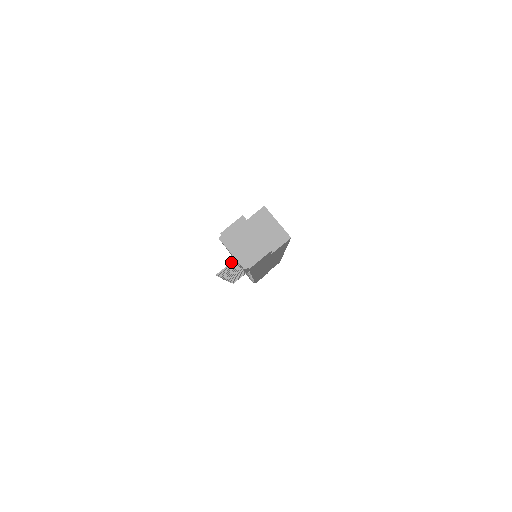
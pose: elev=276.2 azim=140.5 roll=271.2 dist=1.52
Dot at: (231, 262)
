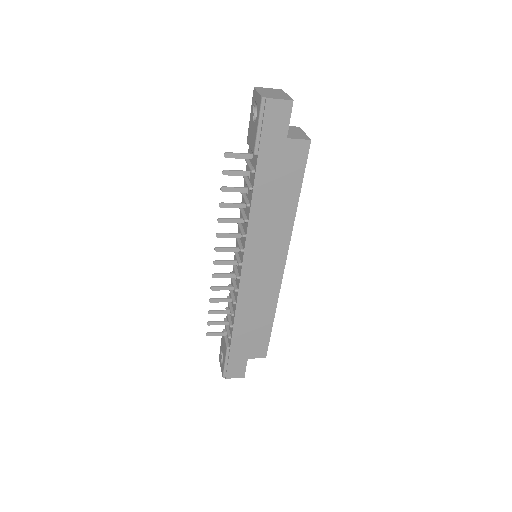
Dot at: (244, 153)
